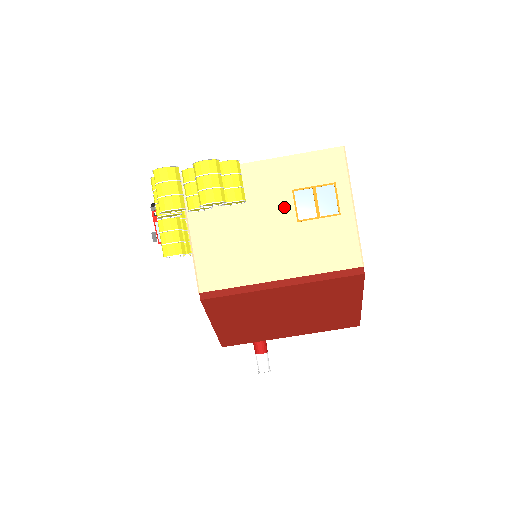
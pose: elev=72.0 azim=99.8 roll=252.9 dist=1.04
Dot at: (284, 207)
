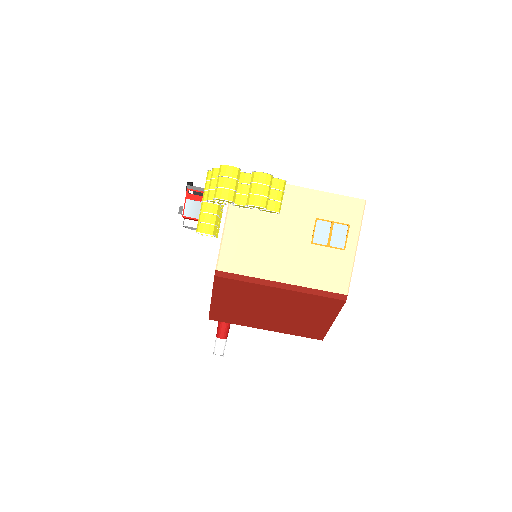
Dot at: (305, 229)
